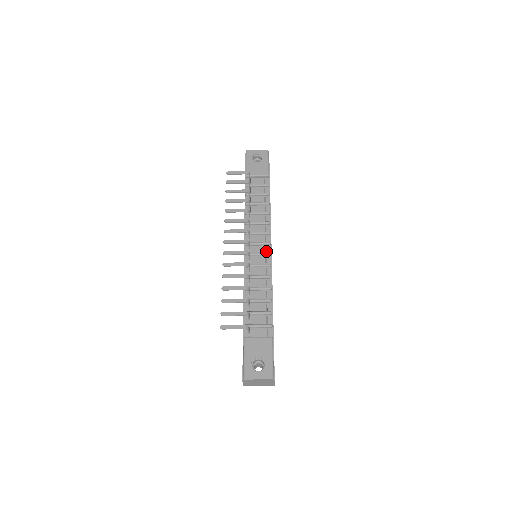
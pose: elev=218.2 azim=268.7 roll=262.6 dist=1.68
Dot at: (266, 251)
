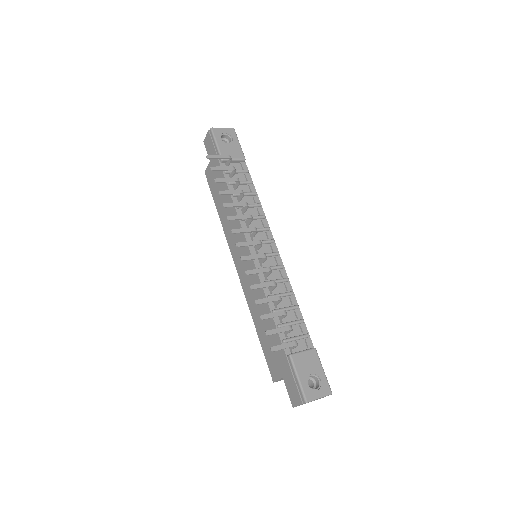
Dot at: (272, 250)
